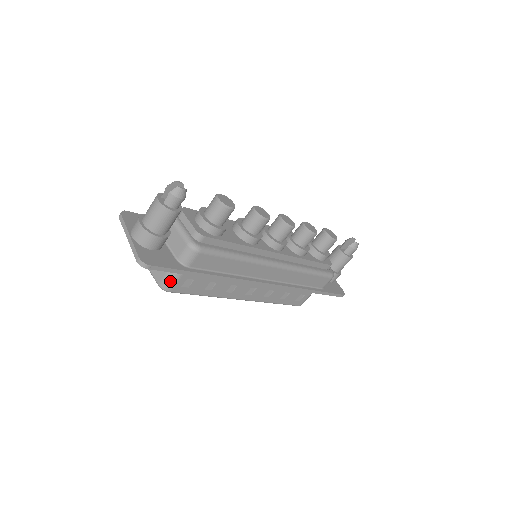
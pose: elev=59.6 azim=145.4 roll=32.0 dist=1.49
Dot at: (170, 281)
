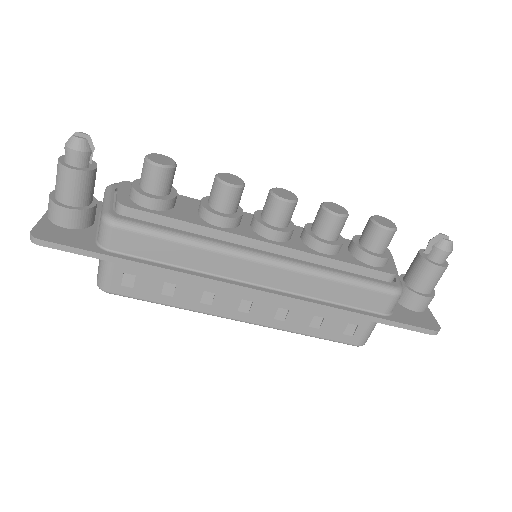
Dot at: (103, 275)
